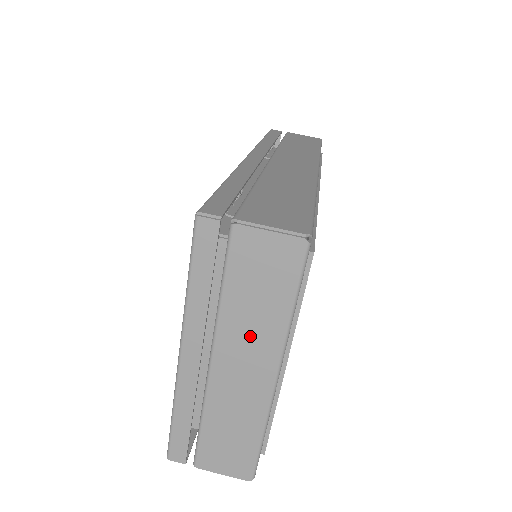
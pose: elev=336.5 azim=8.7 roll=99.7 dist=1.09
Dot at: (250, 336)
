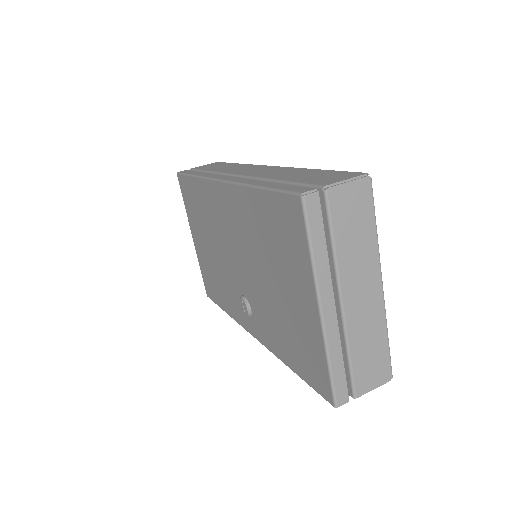
Dot at: (359, 265)
